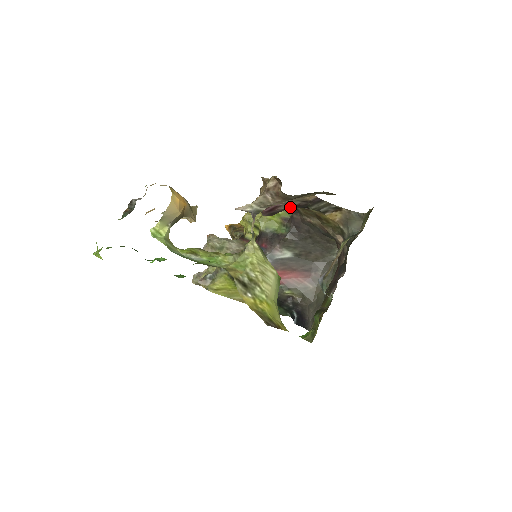
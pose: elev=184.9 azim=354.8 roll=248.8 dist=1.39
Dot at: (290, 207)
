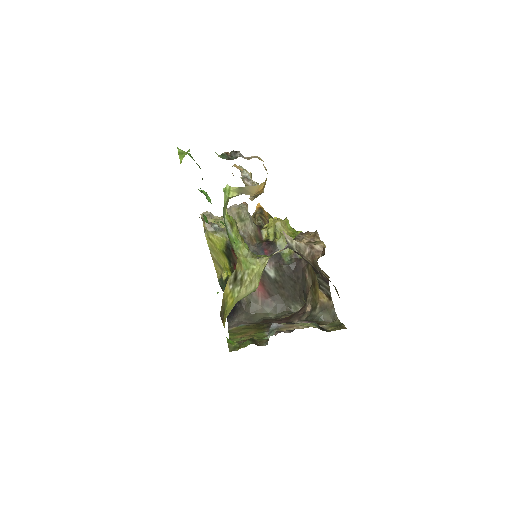
Dot at: (309, 262)
